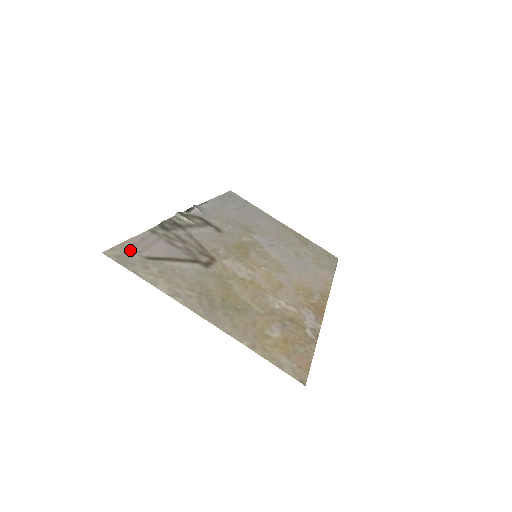
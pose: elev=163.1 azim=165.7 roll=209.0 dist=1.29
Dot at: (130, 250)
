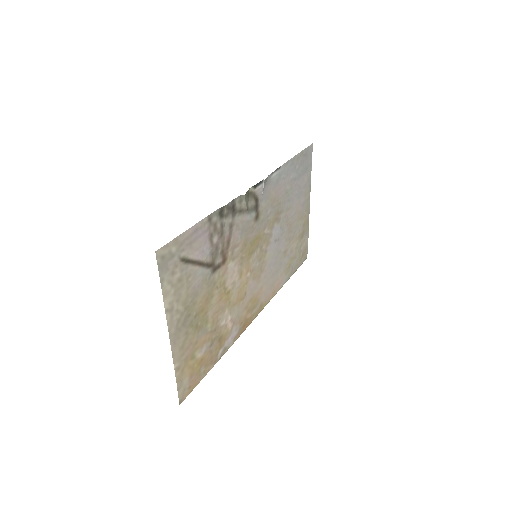
Dot at: (177, 248)
